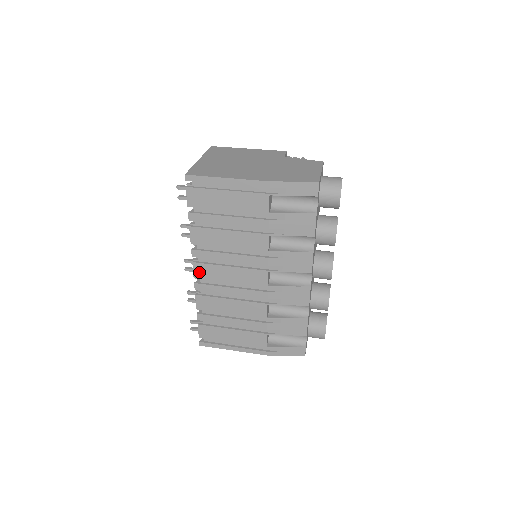
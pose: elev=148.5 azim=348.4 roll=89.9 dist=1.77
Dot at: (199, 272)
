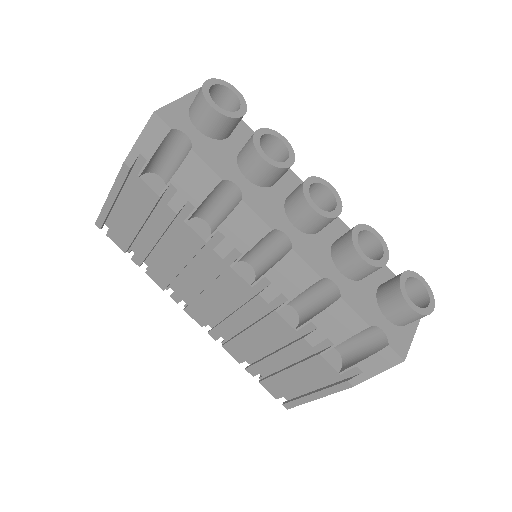
Dot at: (197, 317)
